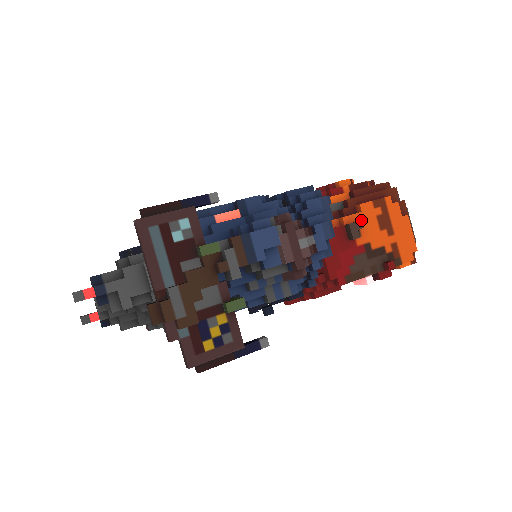
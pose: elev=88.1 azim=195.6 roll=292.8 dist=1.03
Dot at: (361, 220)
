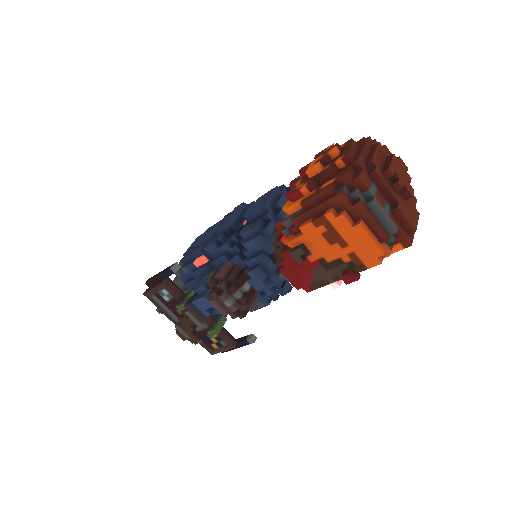
Dot at: (299, 248)
